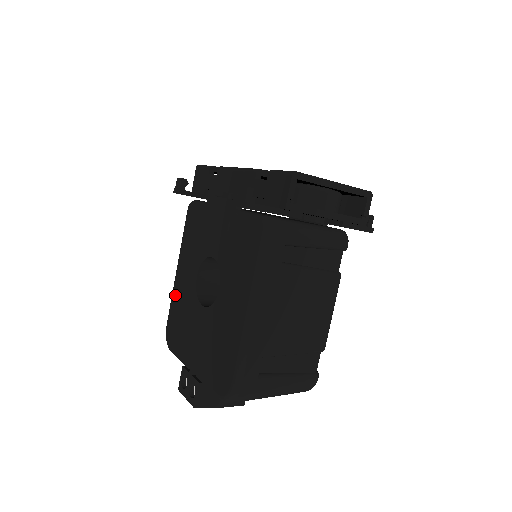
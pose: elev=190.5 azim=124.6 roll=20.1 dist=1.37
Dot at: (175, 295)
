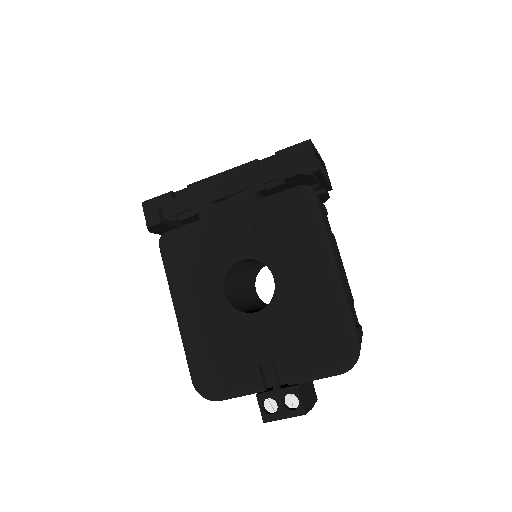
Dot at: (192, 338)
